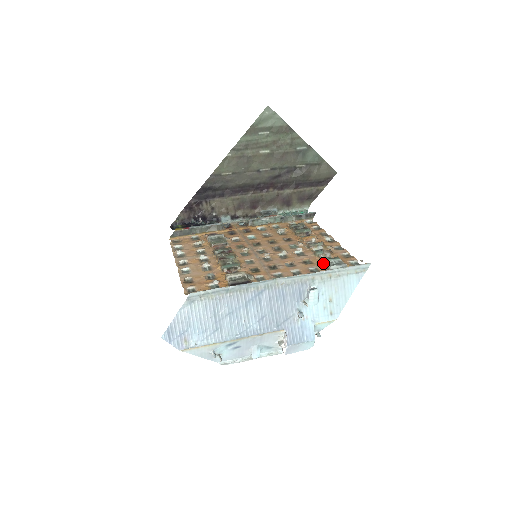
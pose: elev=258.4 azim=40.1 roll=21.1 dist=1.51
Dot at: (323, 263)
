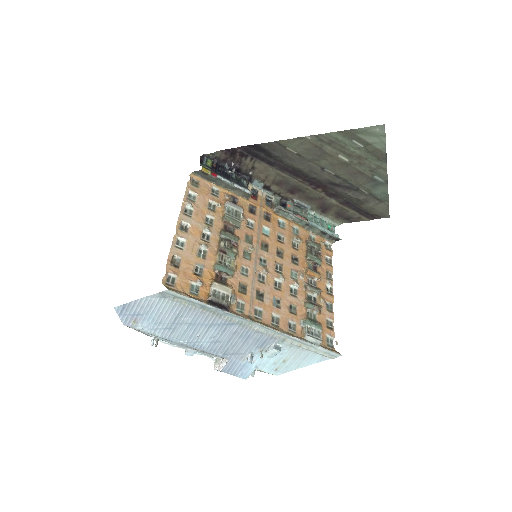
Dot at: (304, 324)
